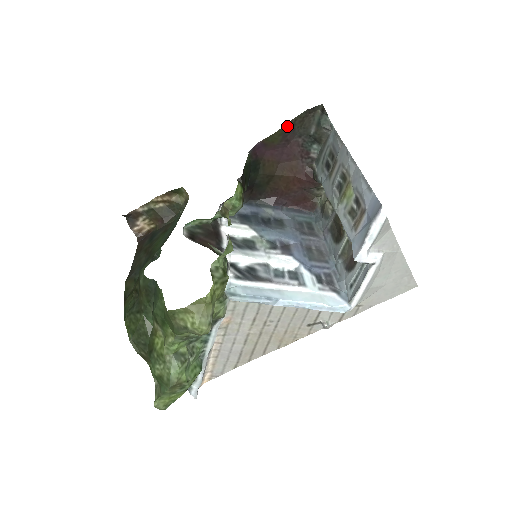
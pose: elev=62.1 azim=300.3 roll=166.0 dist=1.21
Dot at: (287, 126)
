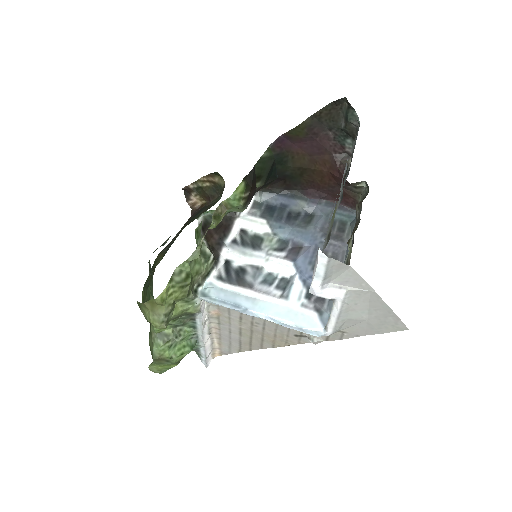
Dot at: (311, 119)
